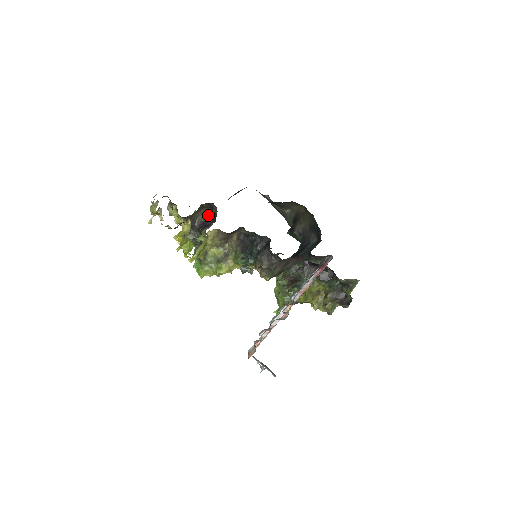
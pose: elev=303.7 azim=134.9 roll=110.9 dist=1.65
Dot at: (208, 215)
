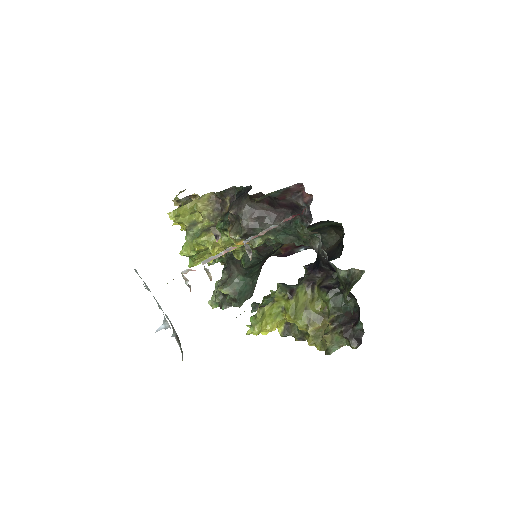
Dot at: occluded
